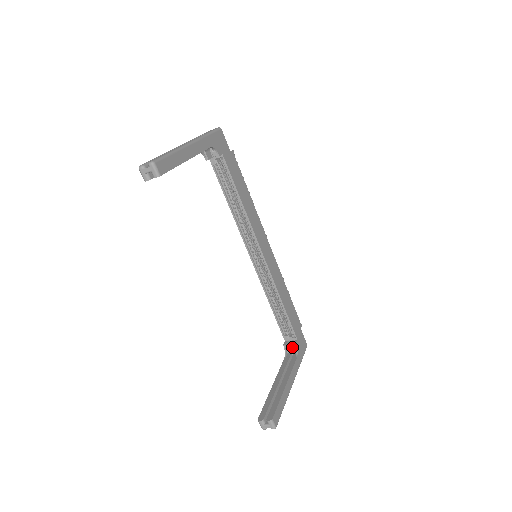
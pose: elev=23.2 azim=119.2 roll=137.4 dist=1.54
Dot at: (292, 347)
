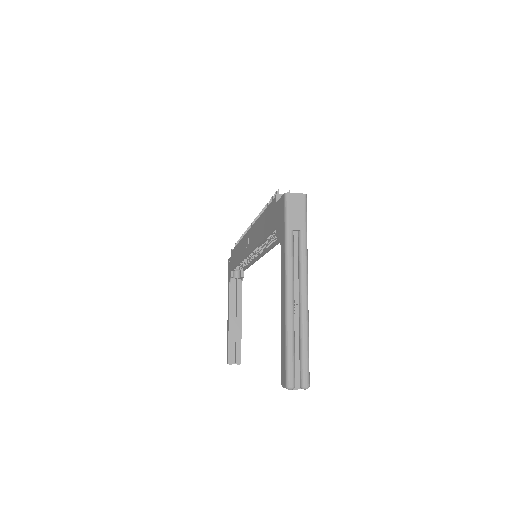
Dot at: (234, 271)
